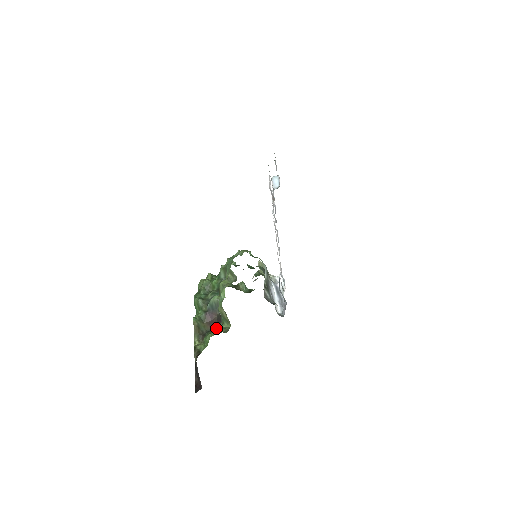
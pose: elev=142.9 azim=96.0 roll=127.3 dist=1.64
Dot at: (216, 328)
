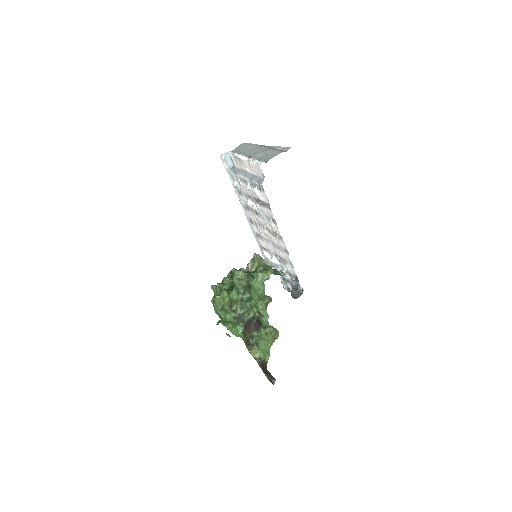
Dot at: (265, 337)
